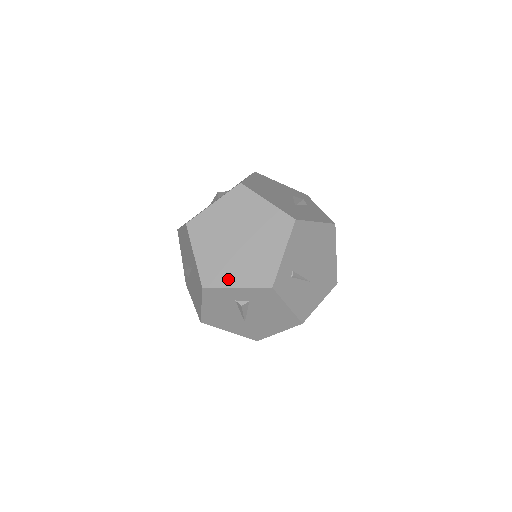
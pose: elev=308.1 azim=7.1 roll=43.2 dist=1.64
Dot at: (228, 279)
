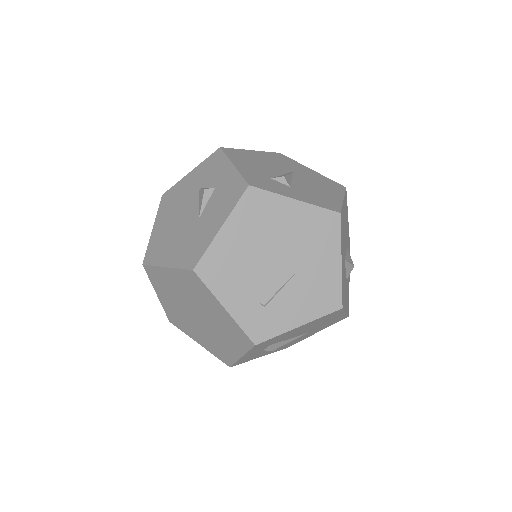
Dot at: (230, 353)
